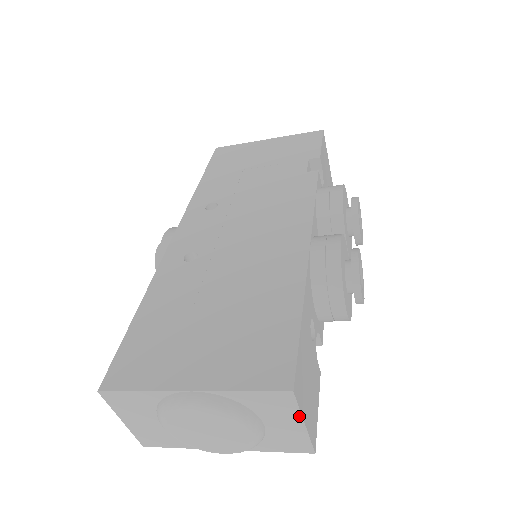
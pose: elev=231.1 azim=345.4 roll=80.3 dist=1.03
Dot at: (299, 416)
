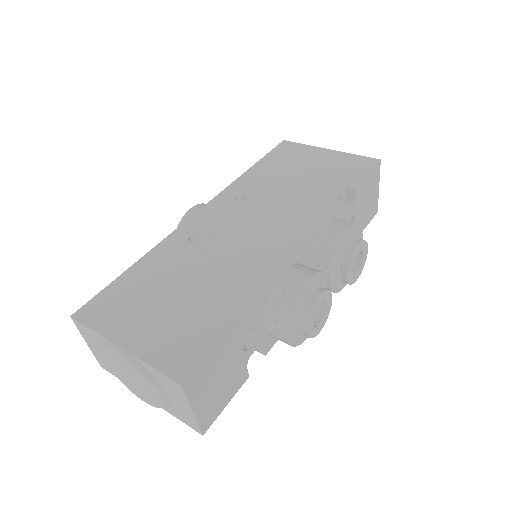
Dot at: (188, 404)
